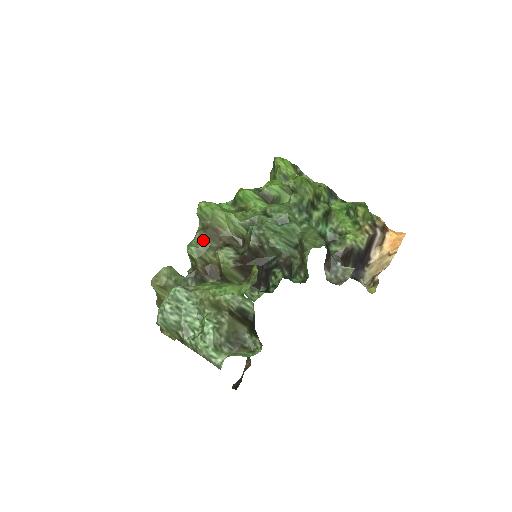
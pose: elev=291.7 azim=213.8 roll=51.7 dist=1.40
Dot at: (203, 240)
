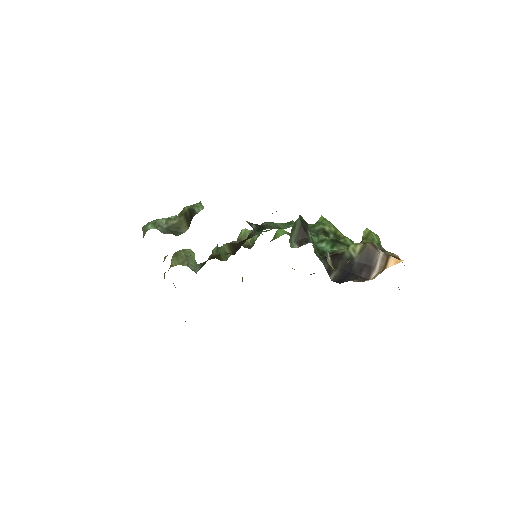
Dot at: occluded
